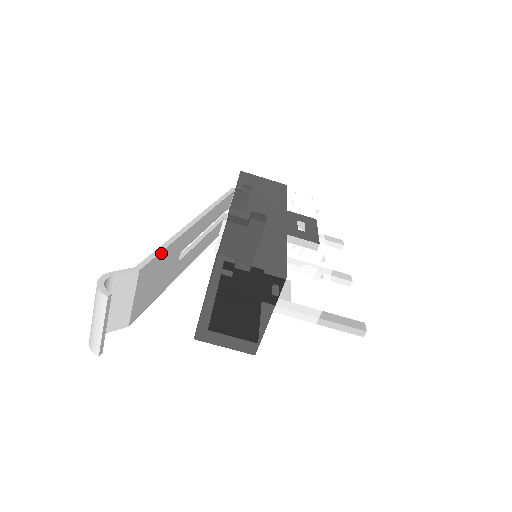
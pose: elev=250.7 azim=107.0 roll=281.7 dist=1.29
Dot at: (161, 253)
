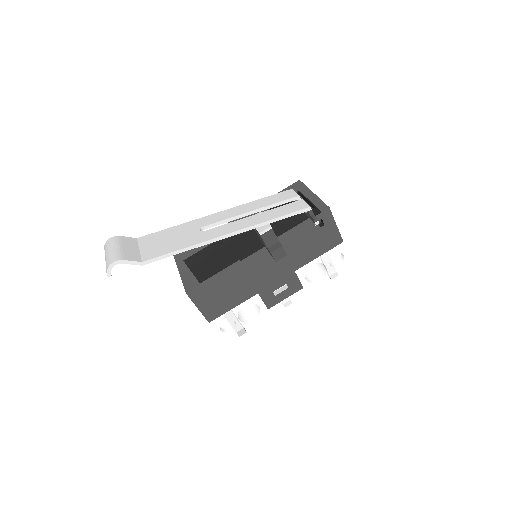
Dot at: (171, 255)
